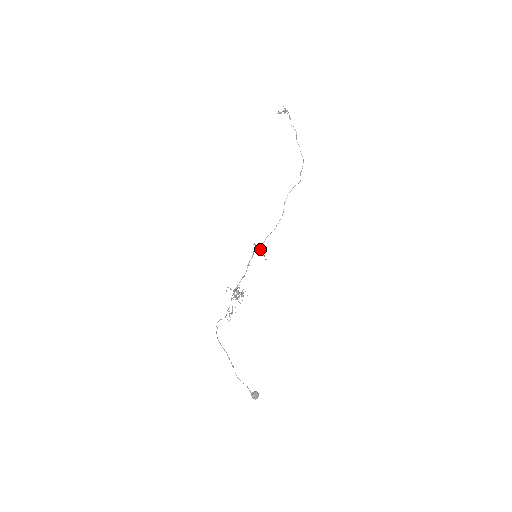
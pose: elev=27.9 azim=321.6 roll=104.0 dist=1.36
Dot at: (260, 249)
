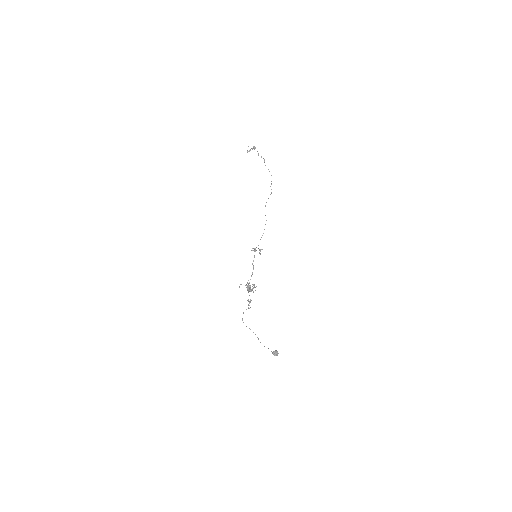
Dot at: (255, 250)
